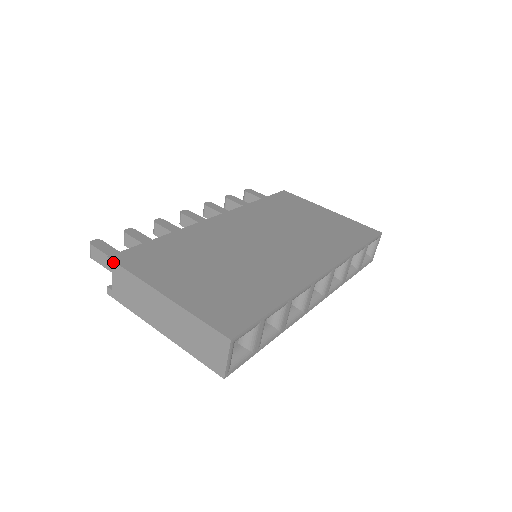
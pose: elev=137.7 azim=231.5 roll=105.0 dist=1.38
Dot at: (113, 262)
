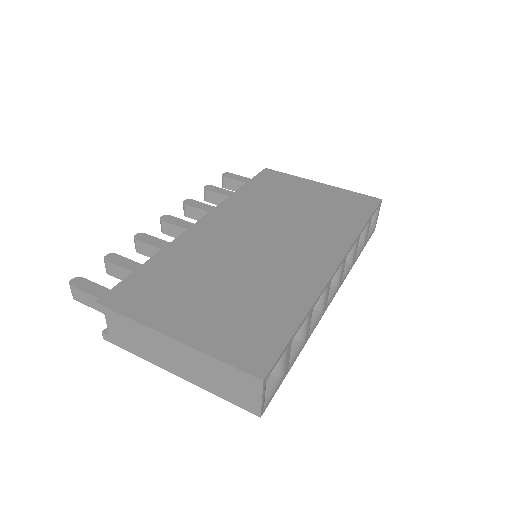
Dot at: (104, 307)
